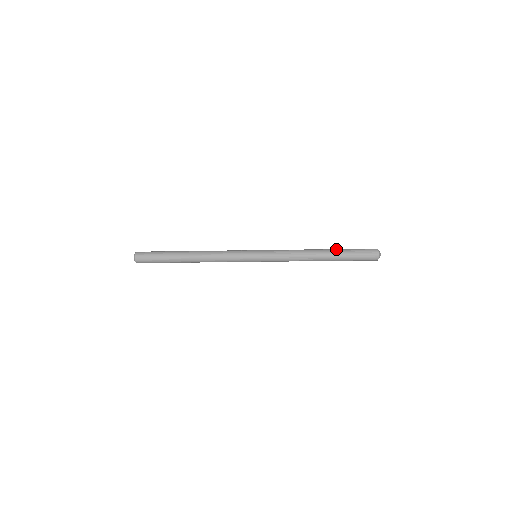
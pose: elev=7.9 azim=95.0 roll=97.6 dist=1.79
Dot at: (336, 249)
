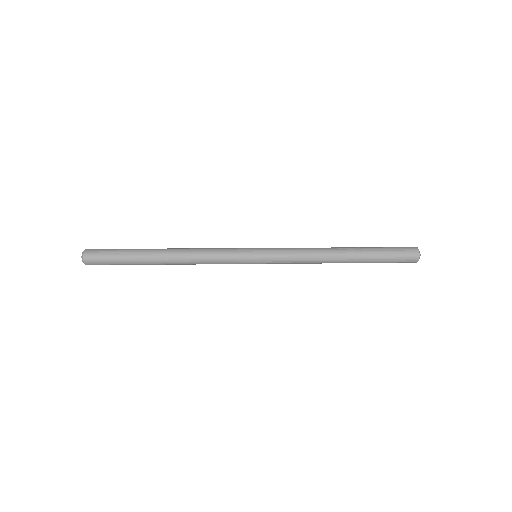
Dot at: (365, 256)
